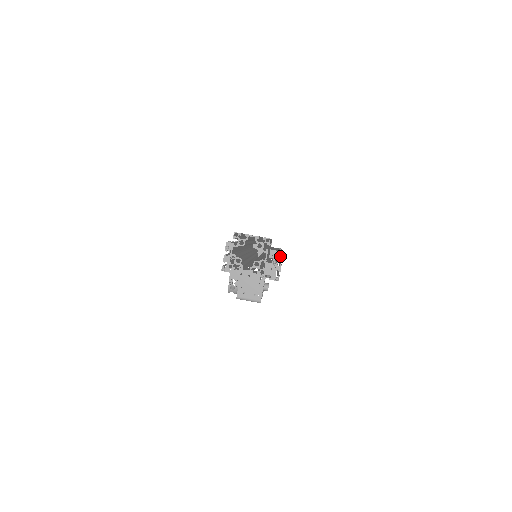
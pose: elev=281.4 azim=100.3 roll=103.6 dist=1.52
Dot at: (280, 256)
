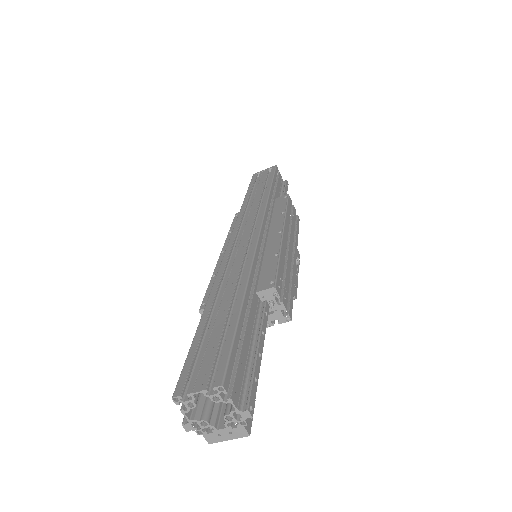
Dot at: (273, 294)
